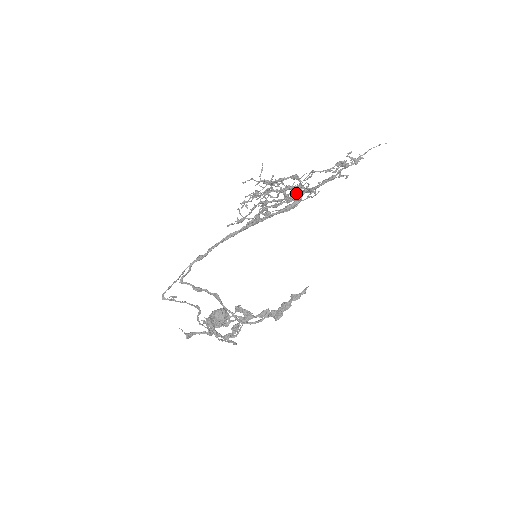
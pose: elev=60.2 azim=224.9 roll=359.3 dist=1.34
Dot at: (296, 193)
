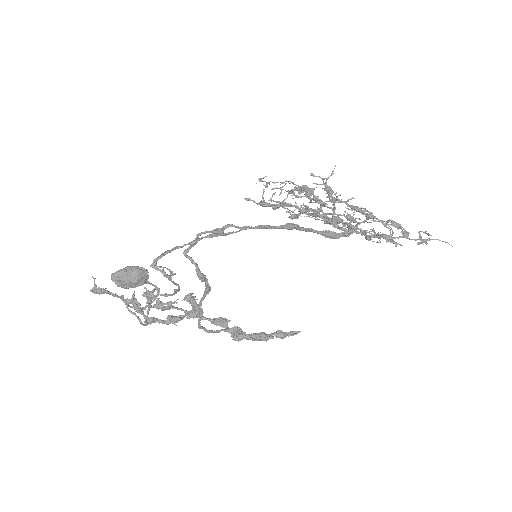
Dot at: occluded
